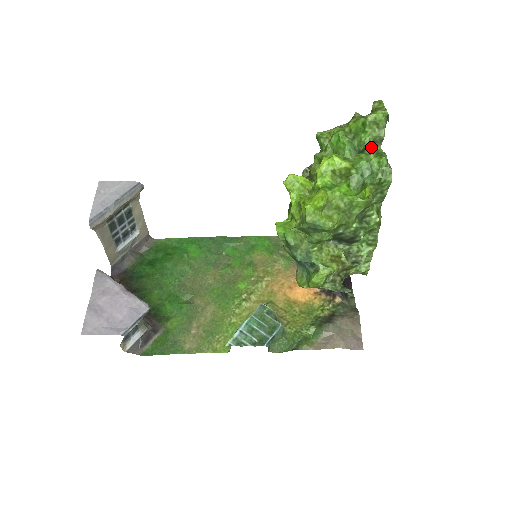
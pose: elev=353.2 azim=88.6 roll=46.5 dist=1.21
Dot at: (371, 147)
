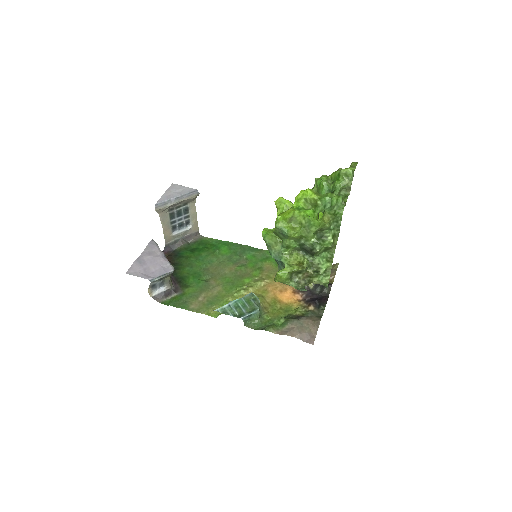
Dot at: (342, 192)
